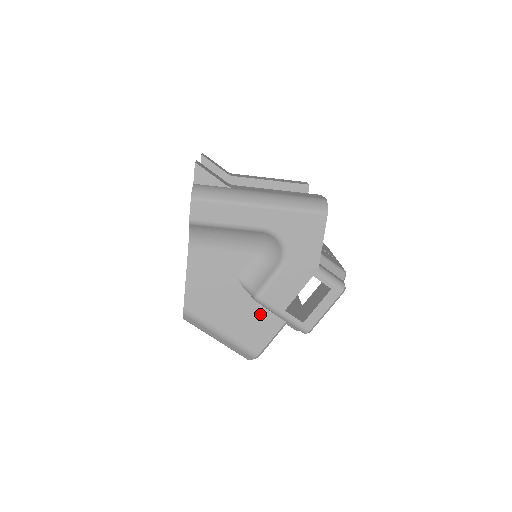
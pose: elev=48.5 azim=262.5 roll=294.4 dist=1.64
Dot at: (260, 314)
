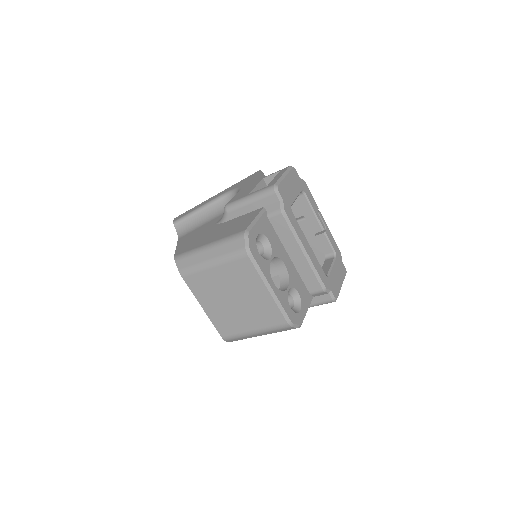
Dot at: (239, 220)
